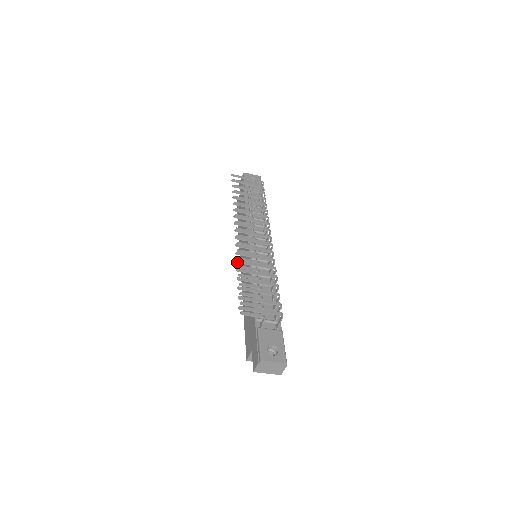
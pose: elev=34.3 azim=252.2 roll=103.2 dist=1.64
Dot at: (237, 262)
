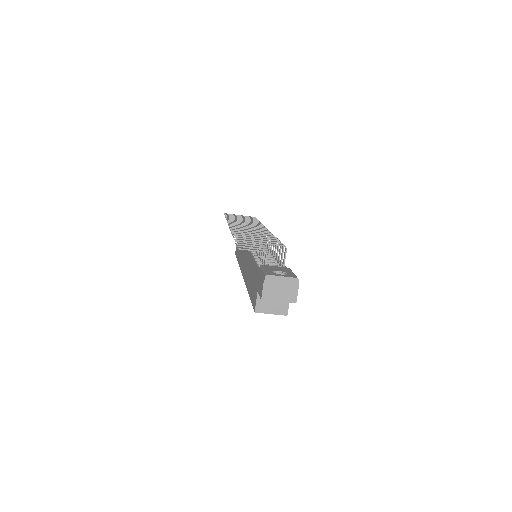
Dot at: (231, 229)
